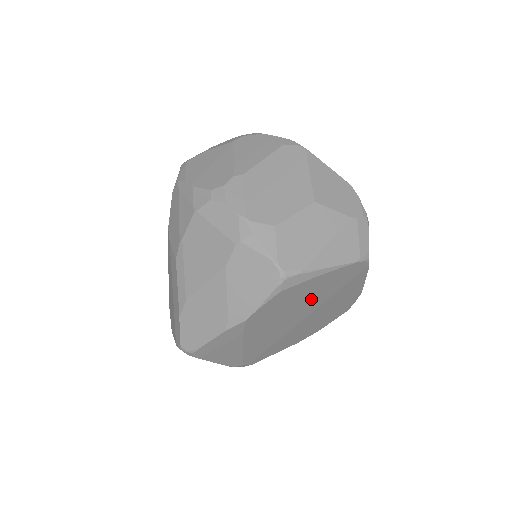
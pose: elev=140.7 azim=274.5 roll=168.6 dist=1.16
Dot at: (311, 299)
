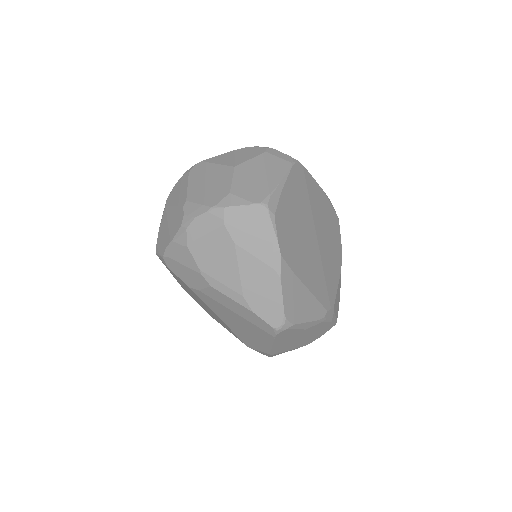
Dot at: (301, 215)
